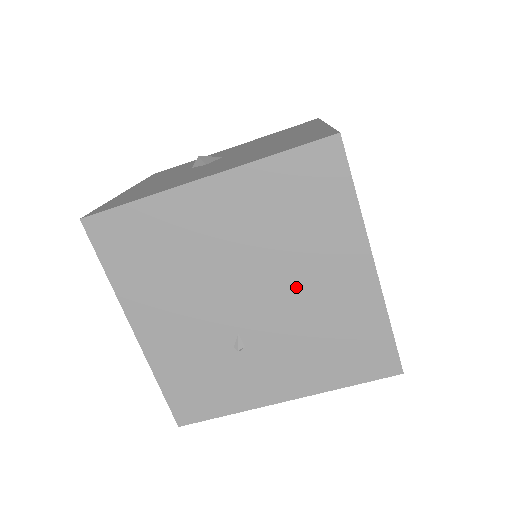
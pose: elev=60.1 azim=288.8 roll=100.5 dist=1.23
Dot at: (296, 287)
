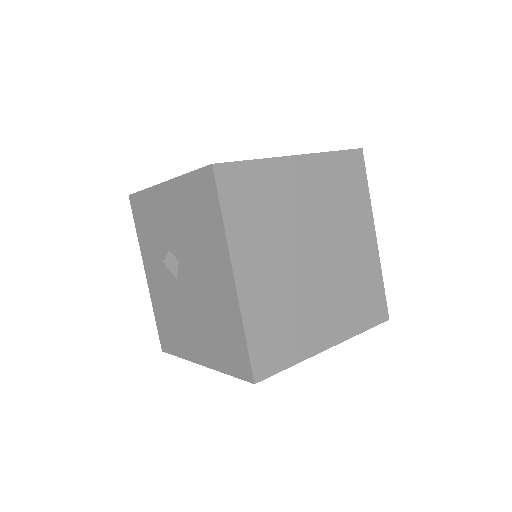
Dot at: occluded
